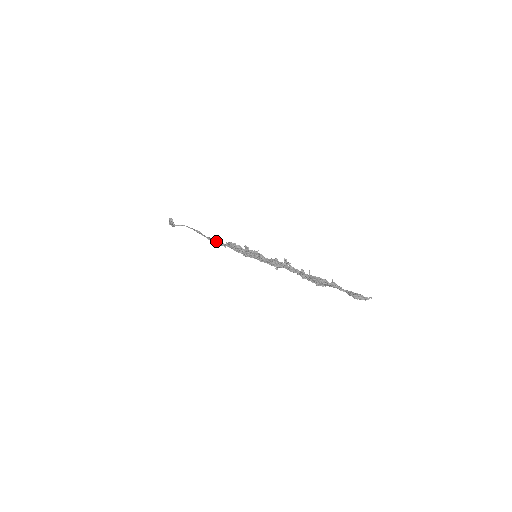
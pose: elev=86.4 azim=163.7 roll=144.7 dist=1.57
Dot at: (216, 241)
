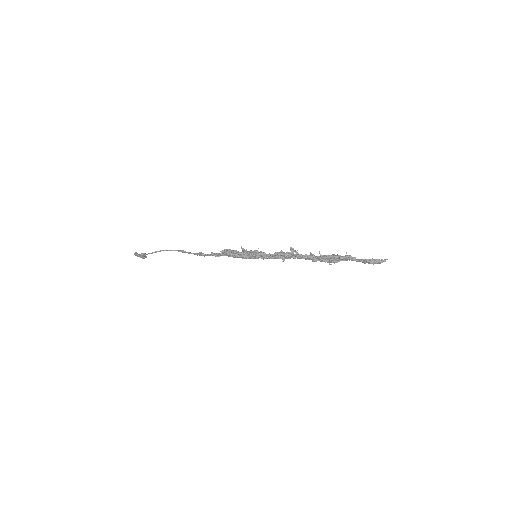
Dot at: (207, 254)
